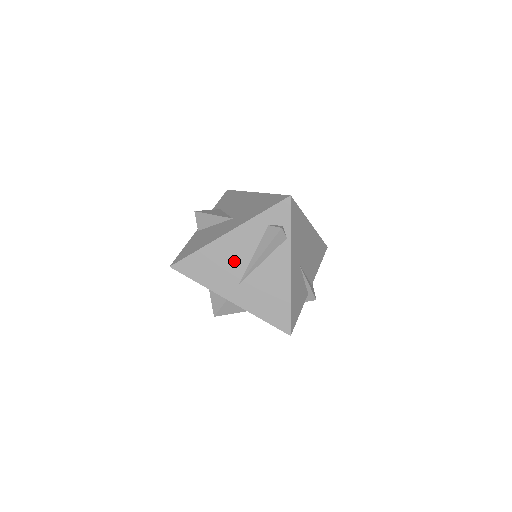
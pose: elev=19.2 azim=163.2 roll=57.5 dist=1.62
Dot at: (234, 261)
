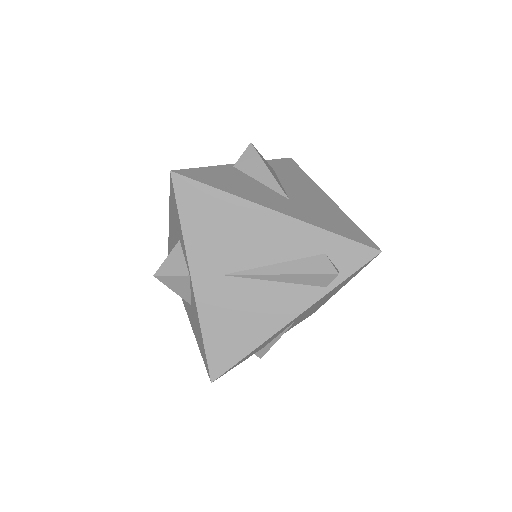
Dot at: (247, 247)
